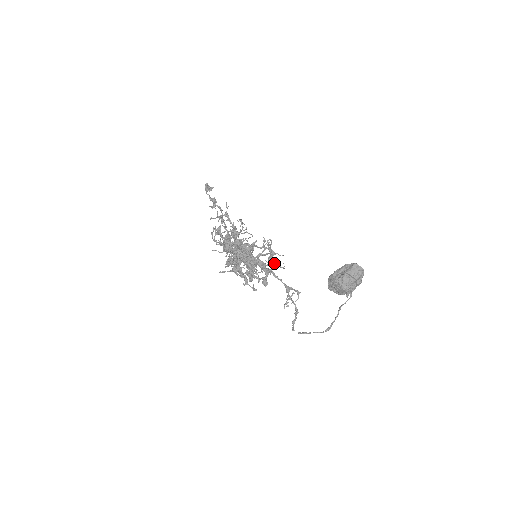
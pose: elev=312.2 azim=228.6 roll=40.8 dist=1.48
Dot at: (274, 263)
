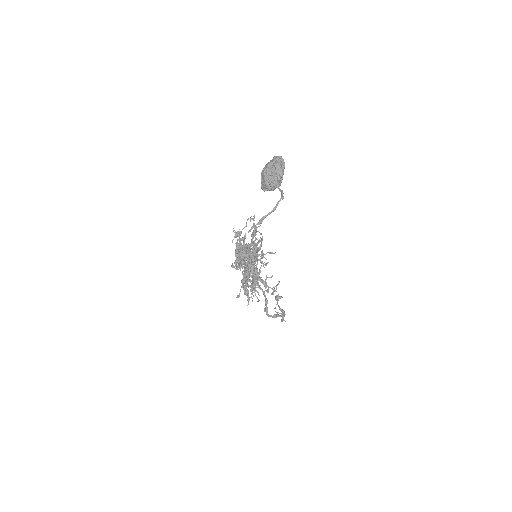
Dot at: (254, 232)
